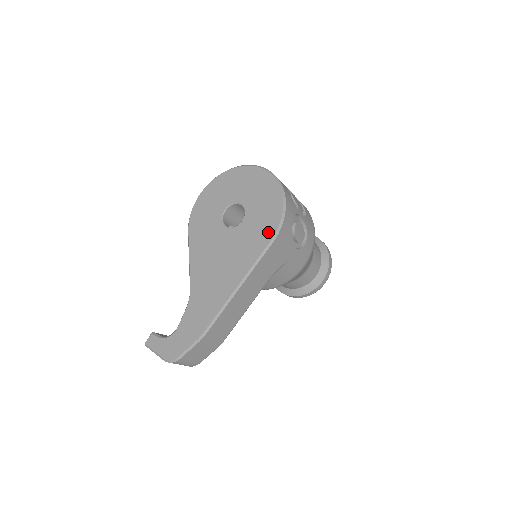
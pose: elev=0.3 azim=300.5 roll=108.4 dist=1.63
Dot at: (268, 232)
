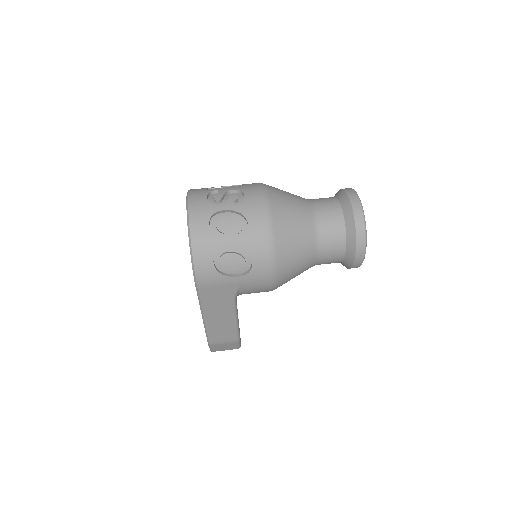
Dot at: occluded
